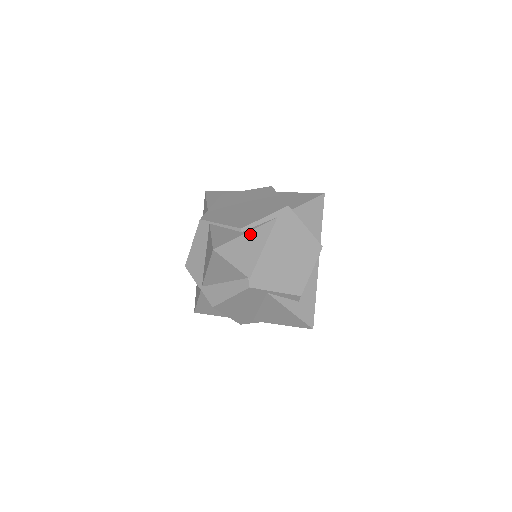
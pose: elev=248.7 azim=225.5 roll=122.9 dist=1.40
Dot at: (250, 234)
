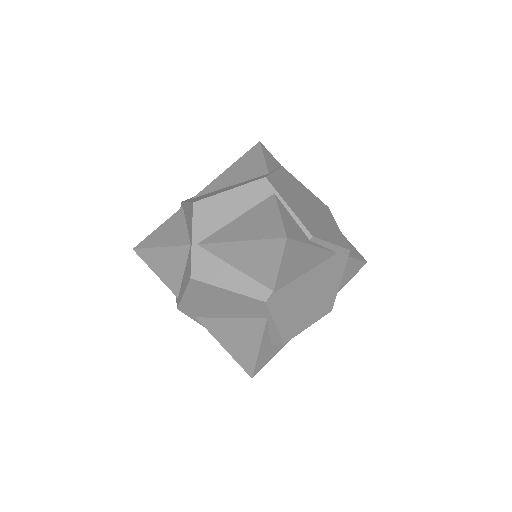
Dot at: (314, 250)
